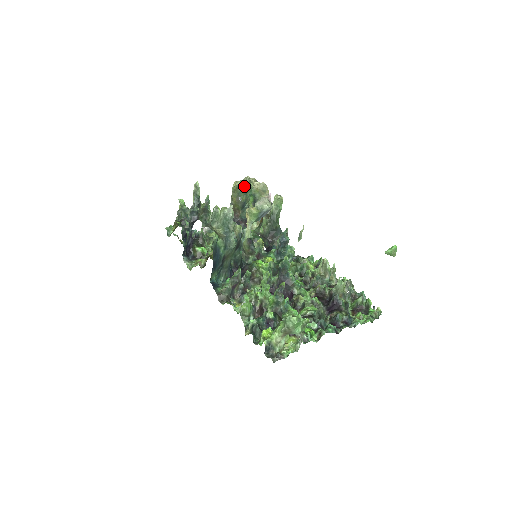
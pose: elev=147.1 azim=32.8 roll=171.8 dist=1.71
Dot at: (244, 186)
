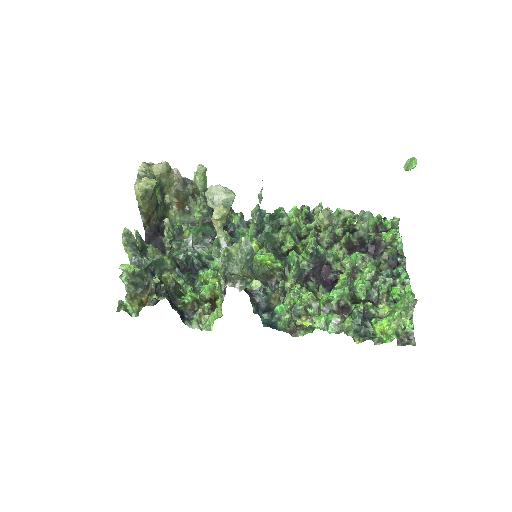
Dot at: (154, 184)
